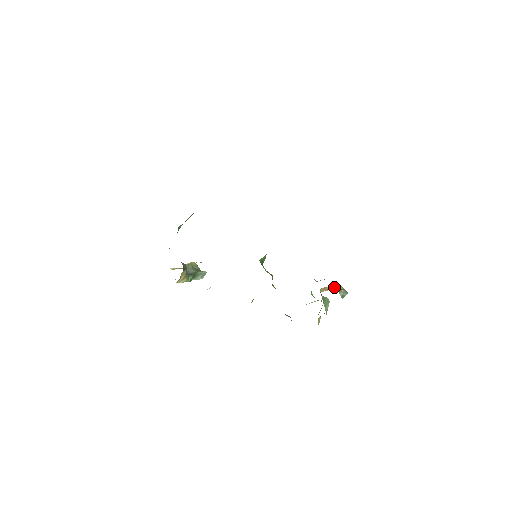
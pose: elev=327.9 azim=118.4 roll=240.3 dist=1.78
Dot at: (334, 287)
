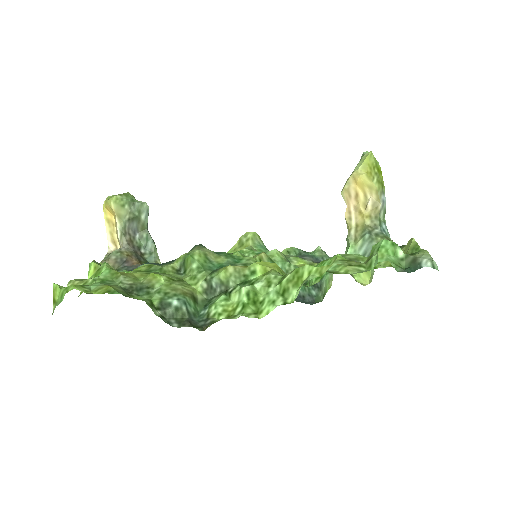
Dot at: (362, 189)
